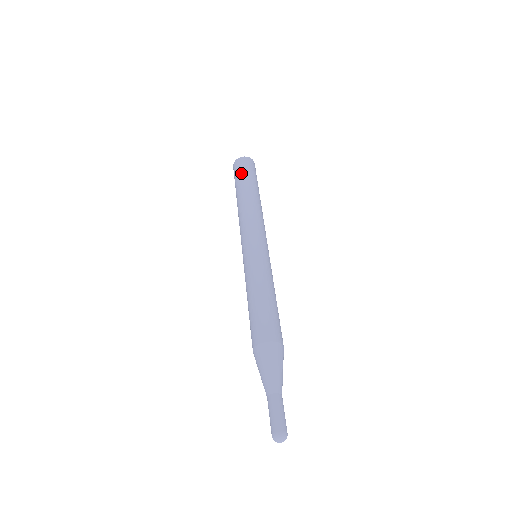
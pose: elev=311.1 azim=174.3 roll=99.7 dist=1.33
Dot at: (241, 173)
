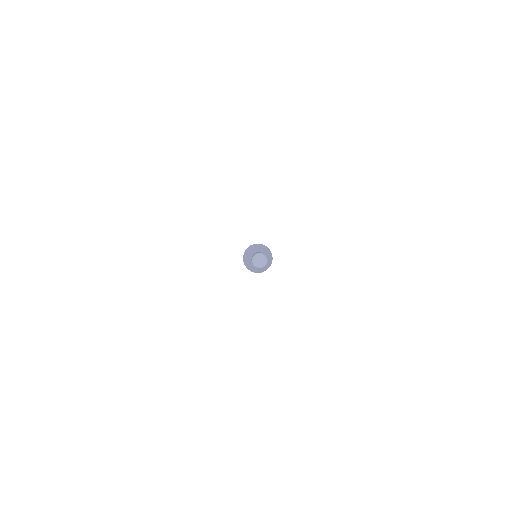
Dot at: occluded
